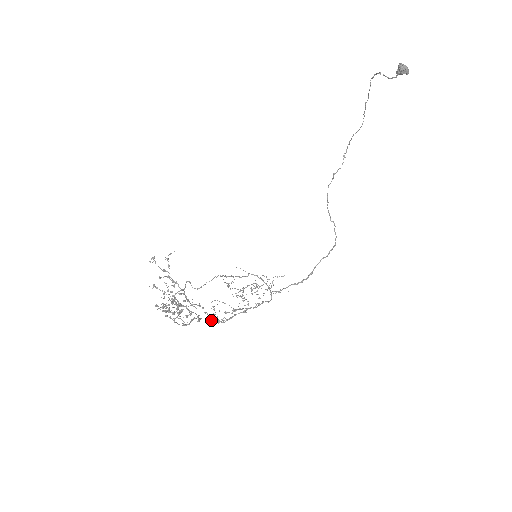
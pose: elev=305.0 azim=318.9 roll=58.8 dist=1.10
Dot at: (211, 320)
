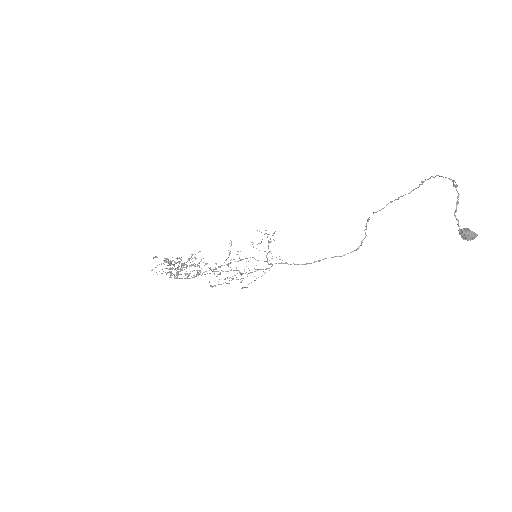
Dot at: (210, 273)
